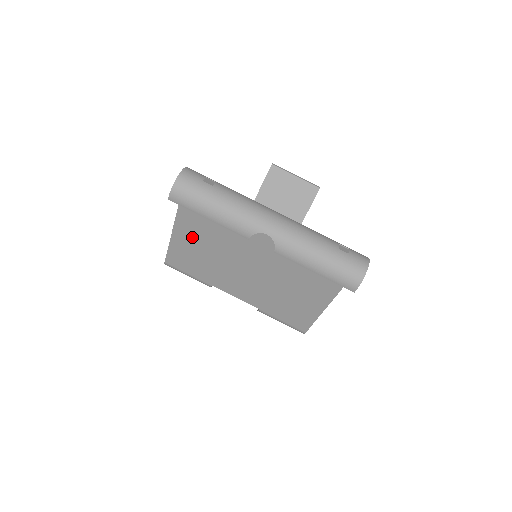
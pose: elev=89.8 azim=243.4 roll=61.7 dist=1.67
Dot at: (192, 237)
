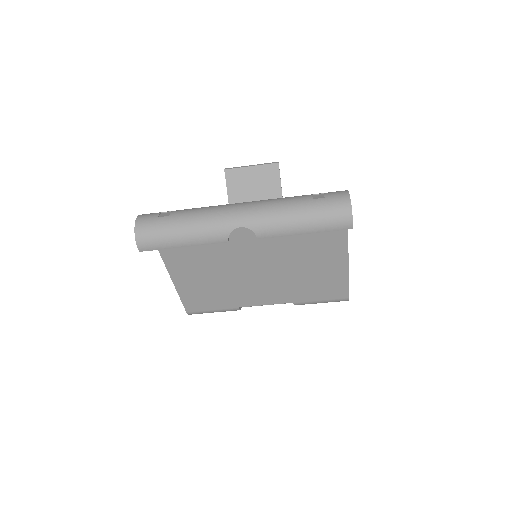
Dot at: (191, 275)
